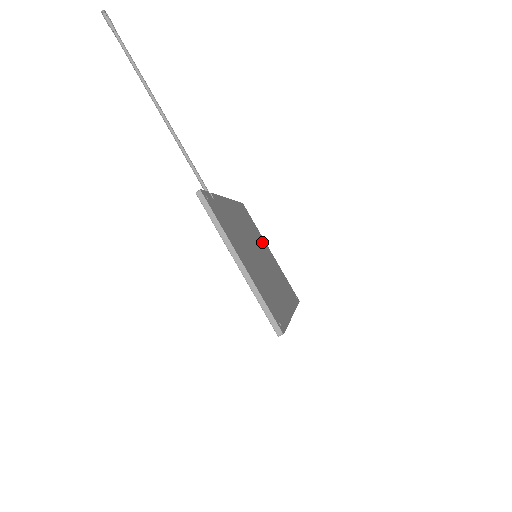
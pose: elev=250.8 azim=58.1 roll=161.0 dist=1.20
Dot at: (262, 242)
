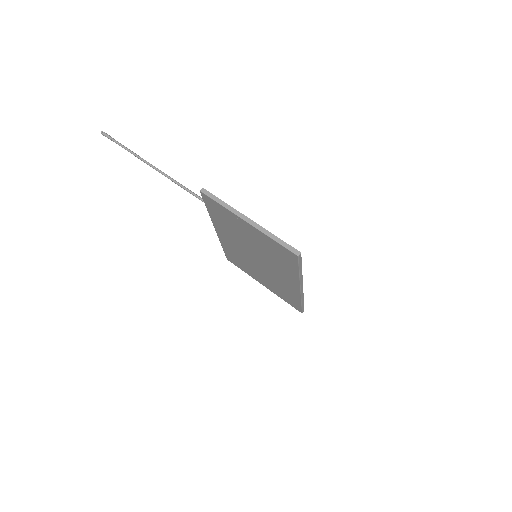
Dot at: occluded
